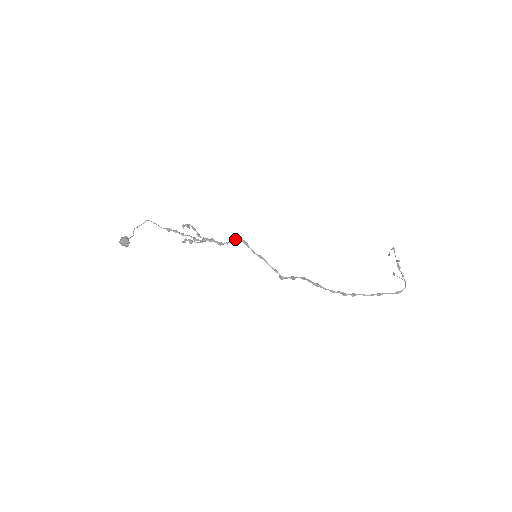
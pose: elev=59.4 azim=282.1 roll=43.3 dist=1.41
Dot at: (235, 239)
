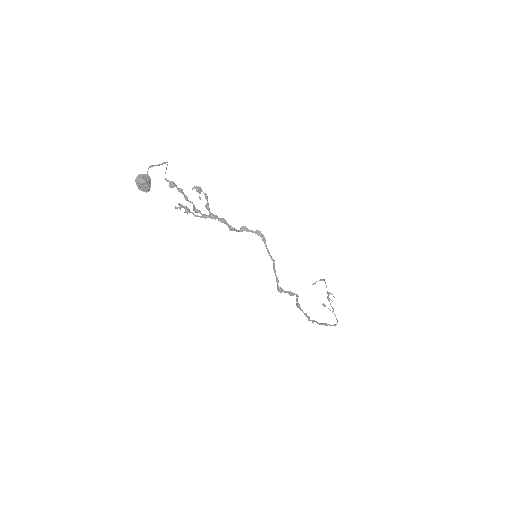
Dot at: (251, 230)
